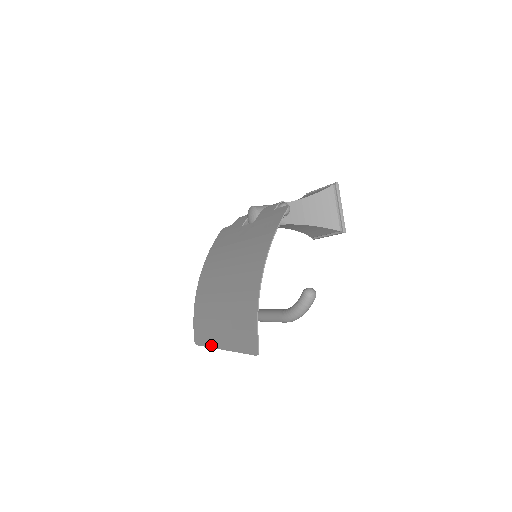
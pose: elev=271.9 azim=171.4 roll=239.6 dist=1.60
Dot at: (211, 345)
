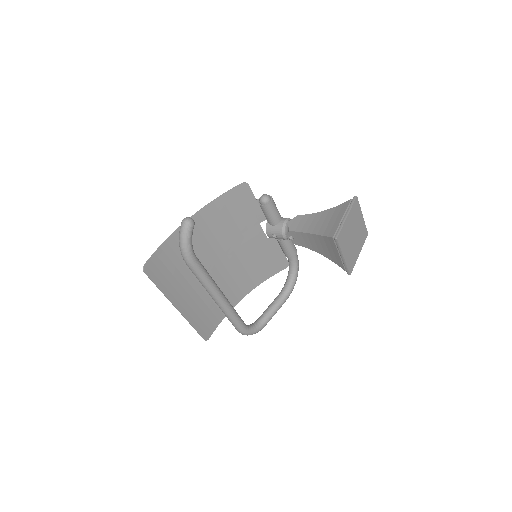
Dot at: (189, 320)
